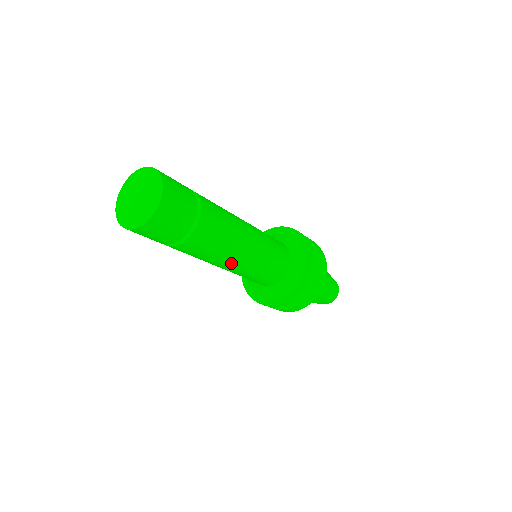
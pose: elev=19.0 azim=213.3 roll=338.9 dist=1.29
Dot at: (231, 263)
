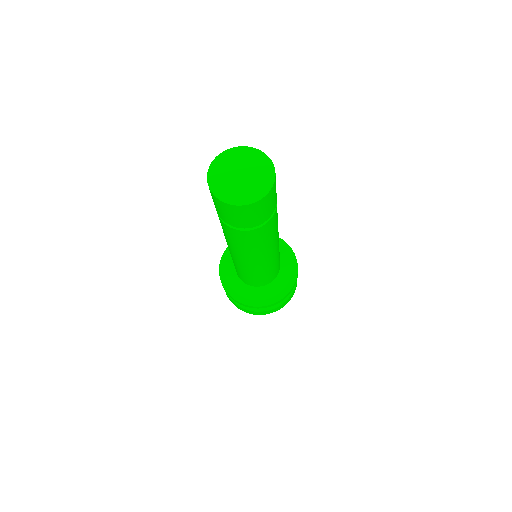
Dot at: (259, 258)
